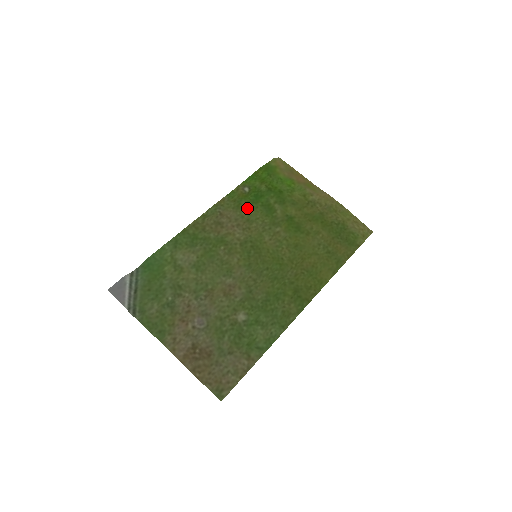
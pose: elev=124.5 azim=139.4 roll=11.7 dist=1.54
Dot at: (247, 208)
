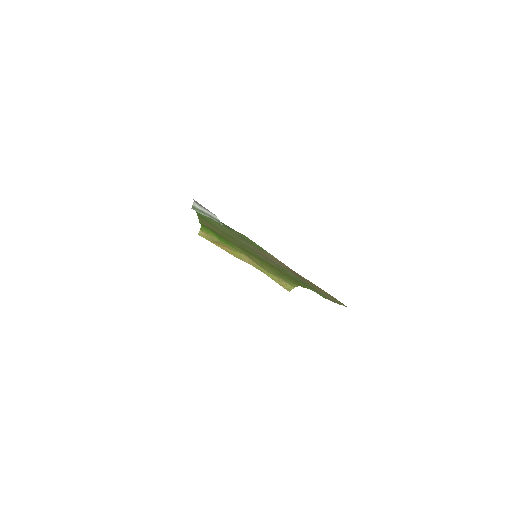
Dot at: (219, 234)
